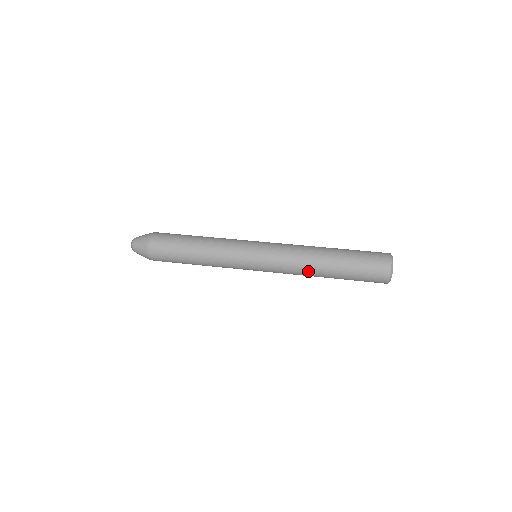
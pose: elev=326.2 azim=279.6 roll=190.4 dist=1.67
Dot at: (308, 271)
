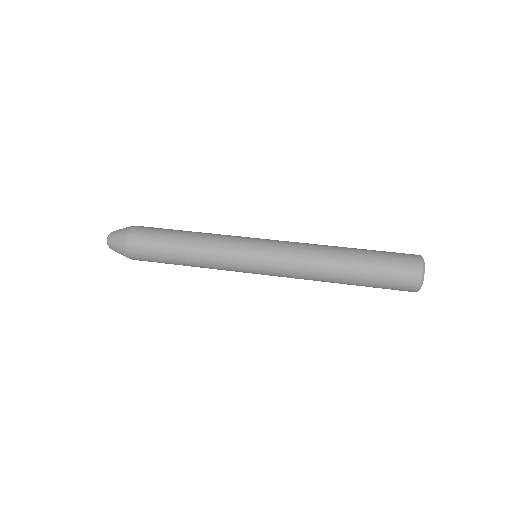
Dot at: occluded
